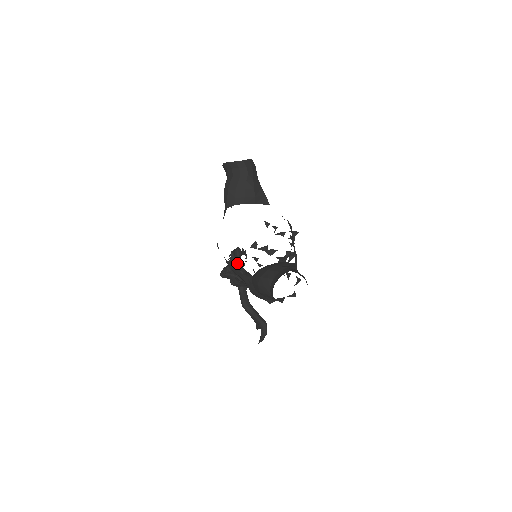
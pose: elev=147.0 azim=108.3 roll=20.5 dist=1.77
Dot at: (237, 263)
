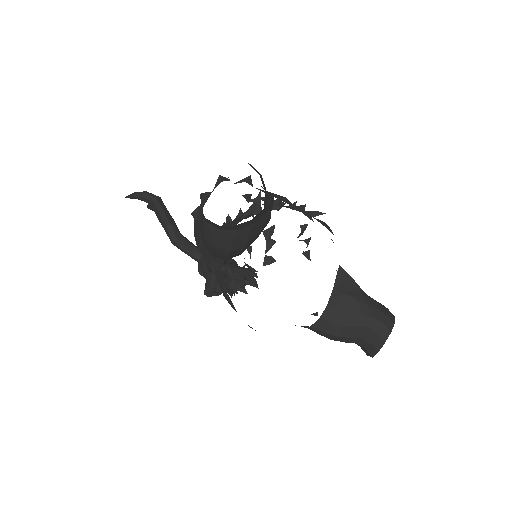
Dot at: (234, 280)
